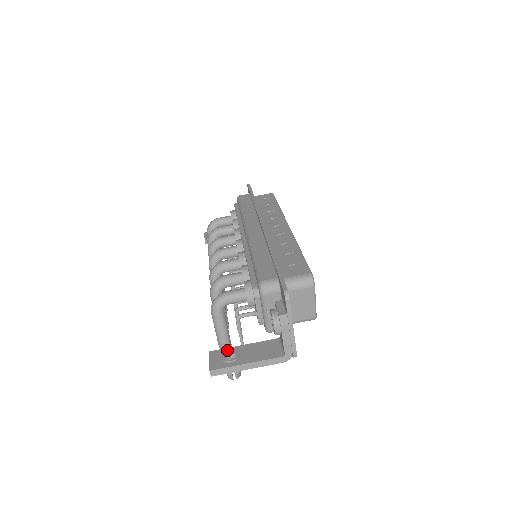
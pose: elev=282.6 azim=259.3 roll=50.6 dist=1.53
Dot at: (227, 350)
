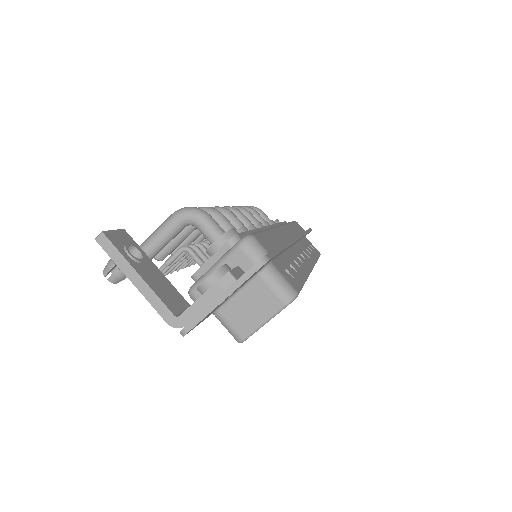
Dot at: (139, 249)
